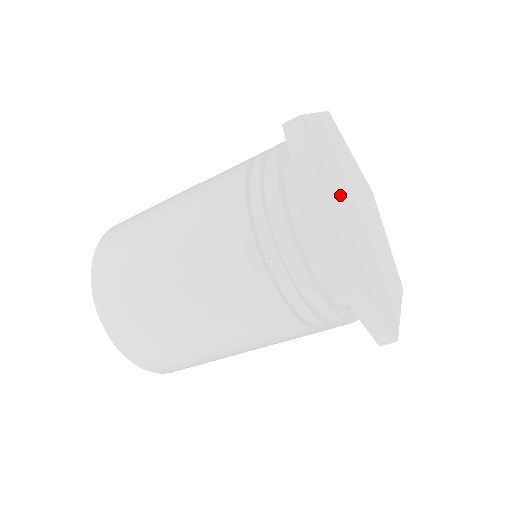
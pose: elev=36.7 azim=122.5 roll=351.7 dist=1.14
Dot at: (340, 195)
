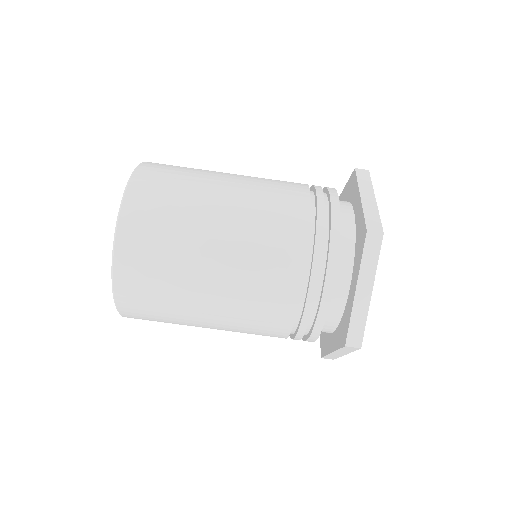
Dot at: occluded
